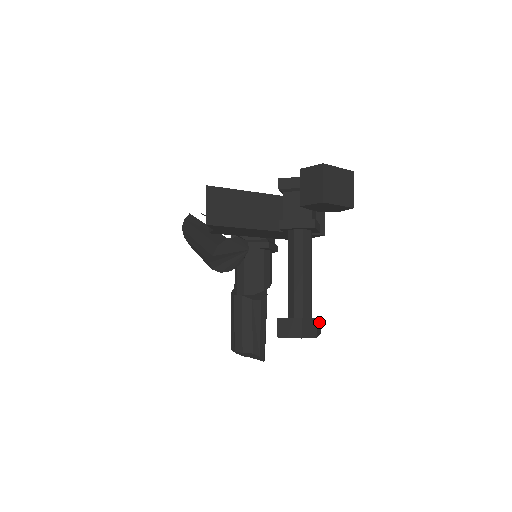
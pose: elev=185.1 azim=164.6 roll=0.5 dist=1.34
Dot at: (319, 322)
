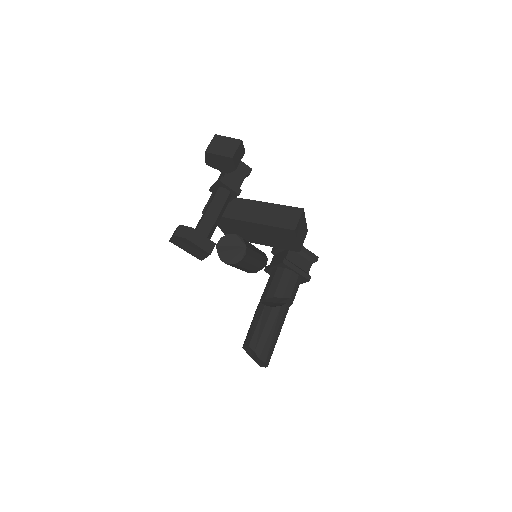
Dot at: (206, 241)
